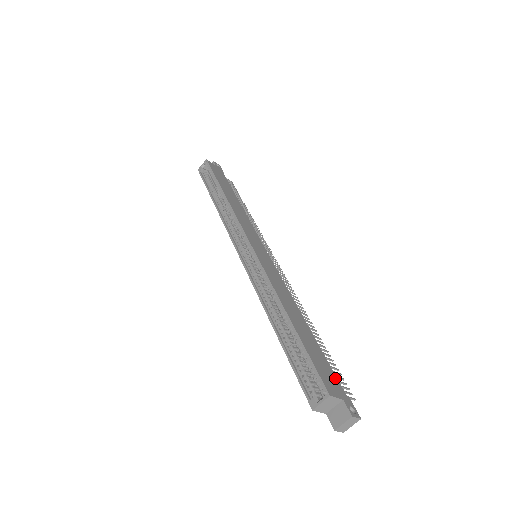
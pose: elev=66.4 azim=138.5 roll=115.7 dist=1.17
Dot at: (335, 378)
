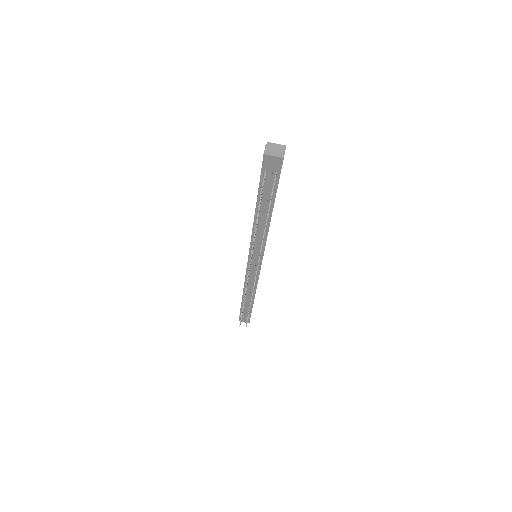
Dot at: occluded
